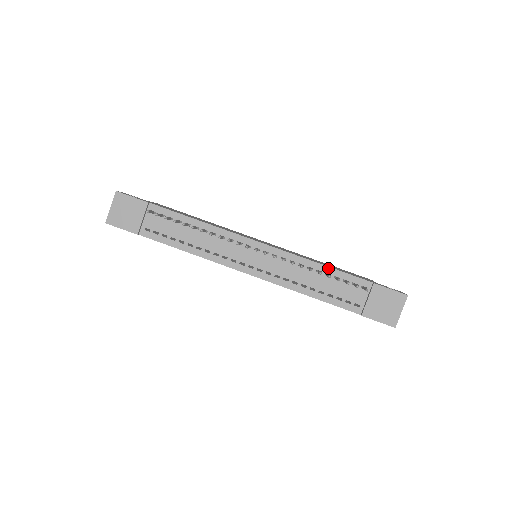
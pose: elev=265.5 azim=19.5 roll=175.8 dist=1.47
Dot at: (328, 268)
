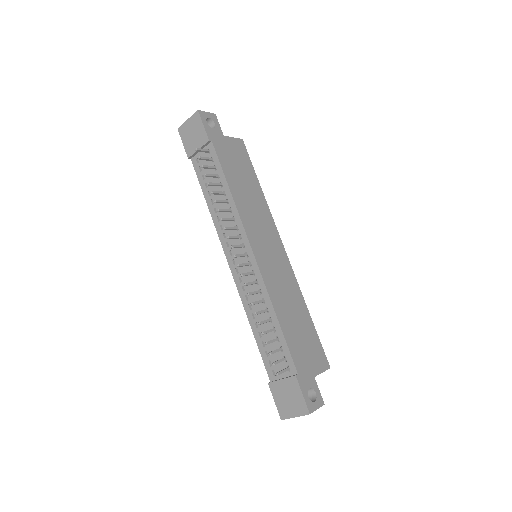
Dot at: (279, 325)
